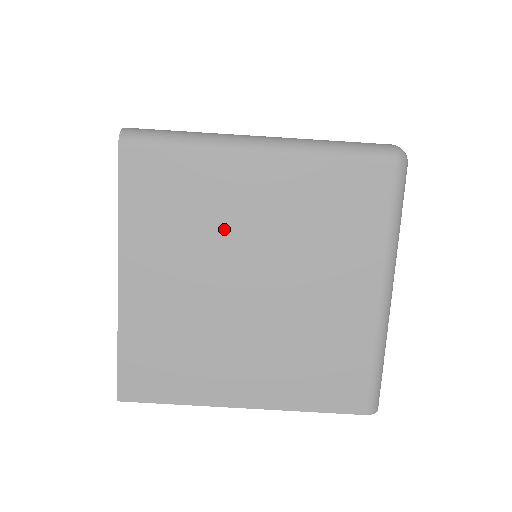
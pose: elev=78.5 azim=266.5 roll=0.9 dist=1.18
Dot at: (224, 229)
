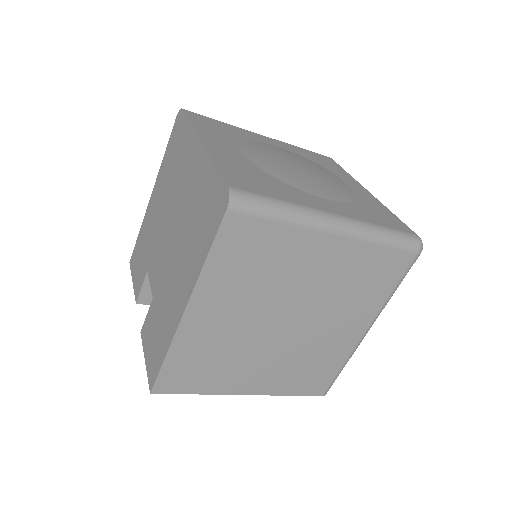
Dot at: (285, 284)
